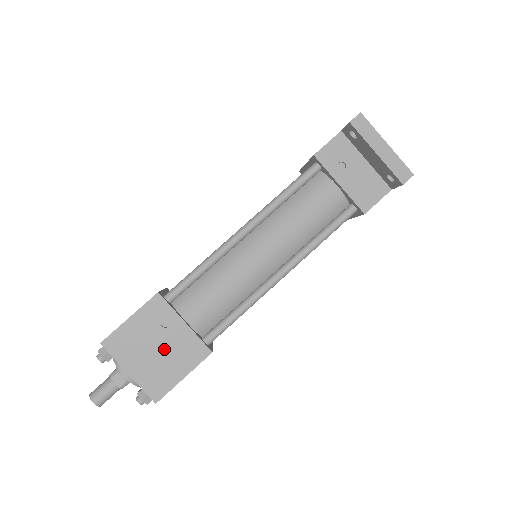
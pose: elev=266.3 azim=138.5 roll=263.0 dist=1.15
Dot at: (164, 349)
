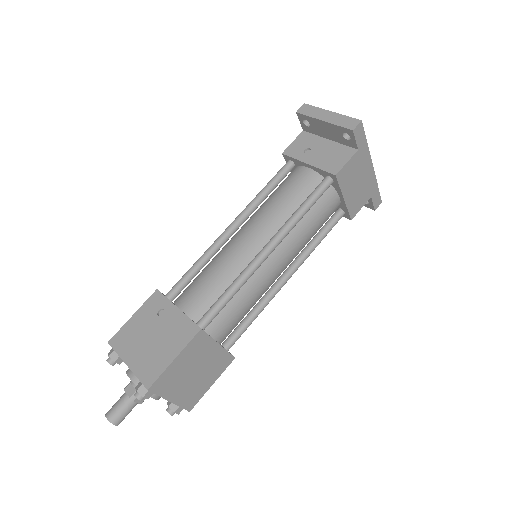
Dot at: (159, 335)
